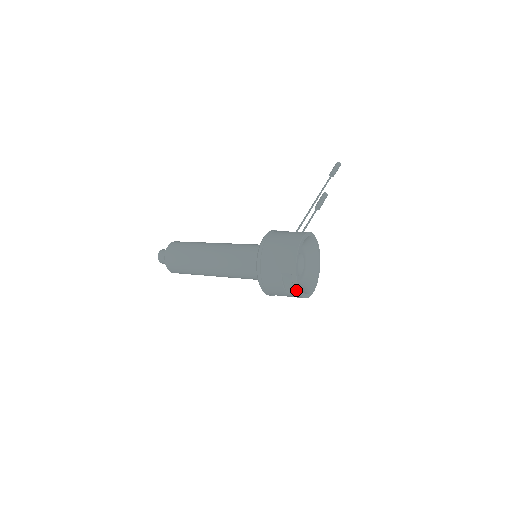
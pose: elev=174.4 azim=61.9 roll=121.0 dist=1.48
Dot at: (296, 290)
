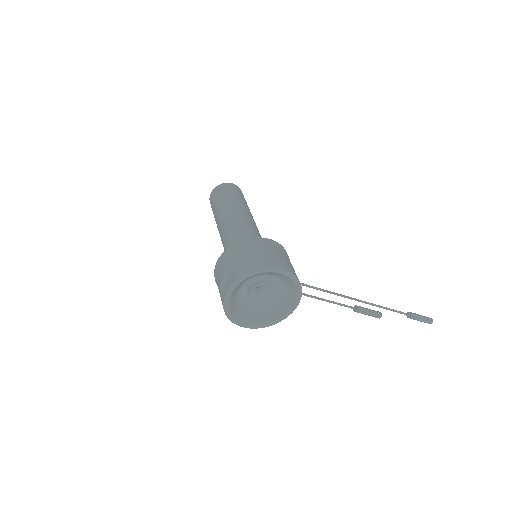
Dot at: (225, 294)
